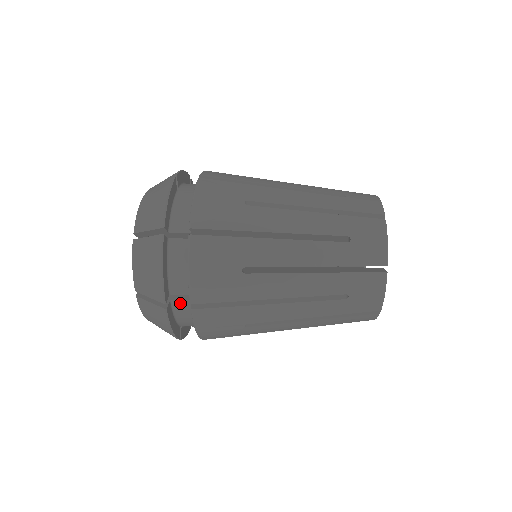
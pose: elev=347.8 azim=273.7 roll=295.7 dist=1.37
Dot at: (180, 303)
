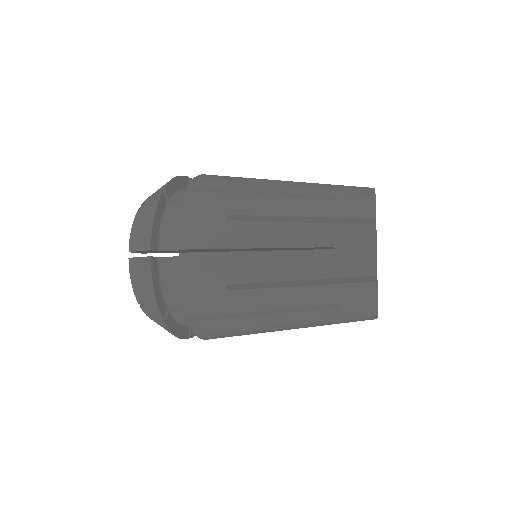
Dot at: (179, 314)
